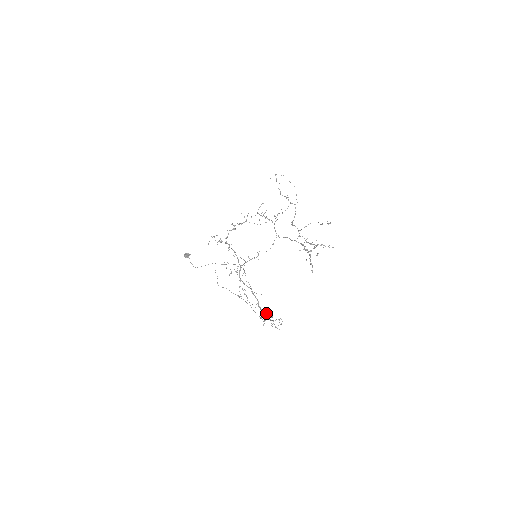
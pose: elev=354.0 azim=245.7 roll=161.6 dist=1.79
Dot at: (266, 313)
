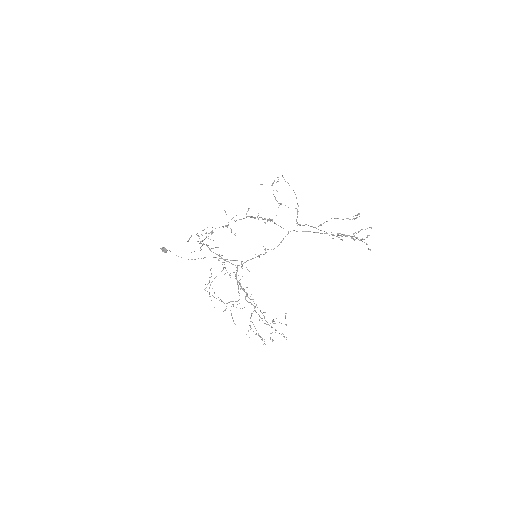
Dot at: occluded
